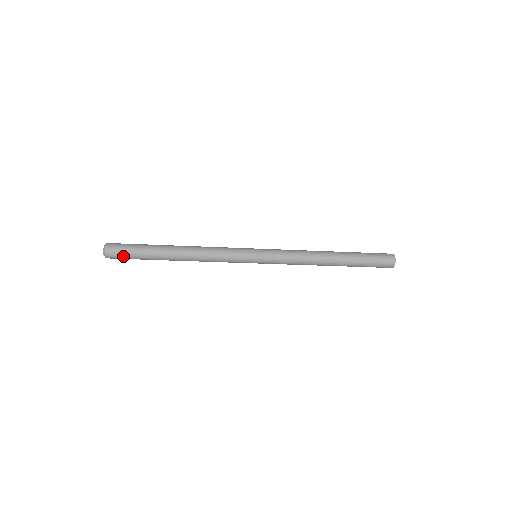
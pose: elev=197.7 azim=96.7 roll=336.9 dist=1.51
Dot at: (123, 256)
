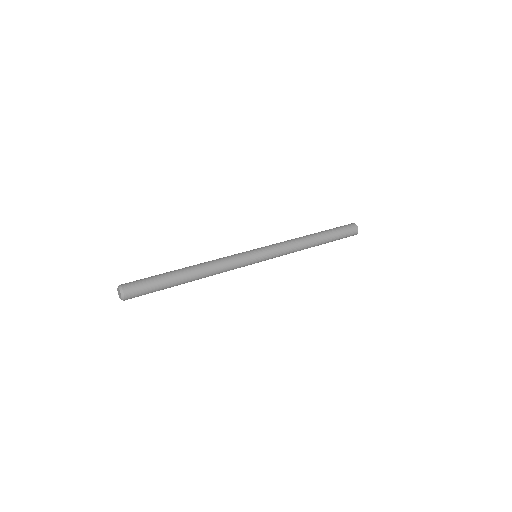
Dot at: (142, 294)
